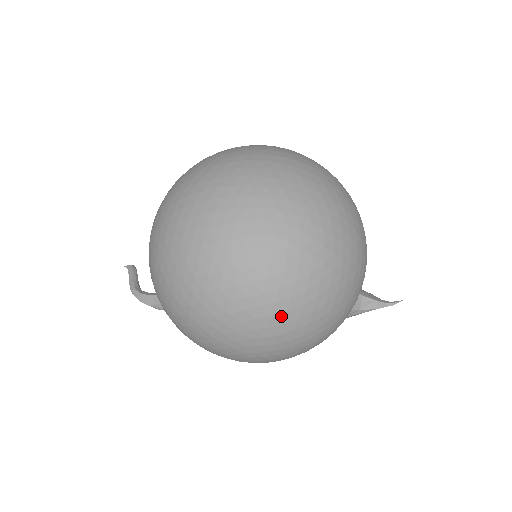
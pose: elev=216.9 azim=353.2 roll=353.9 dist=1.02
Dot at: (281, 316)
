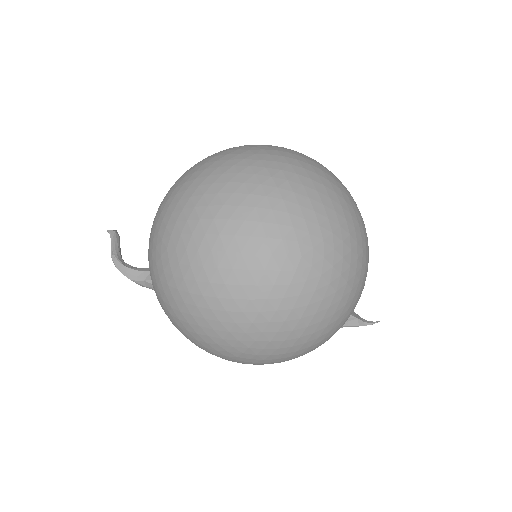
Dot at: (286, 333)
